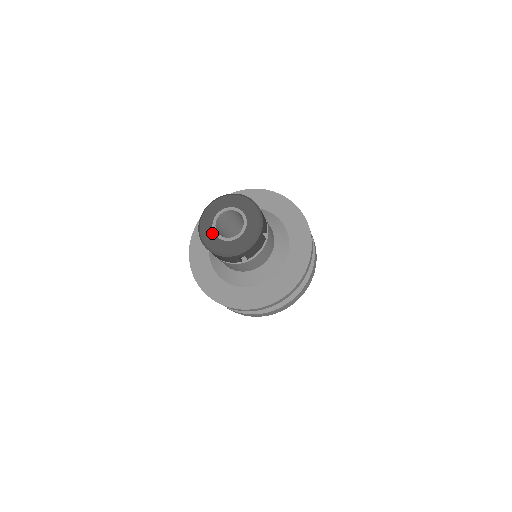
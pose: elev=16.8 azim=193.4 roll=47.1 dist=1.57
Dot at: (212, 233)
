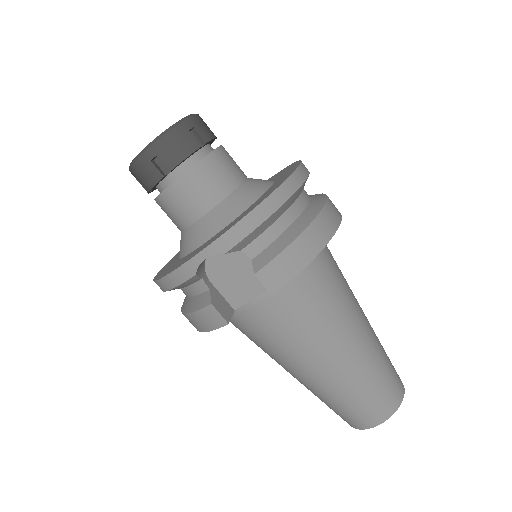
Dot at: occluded
